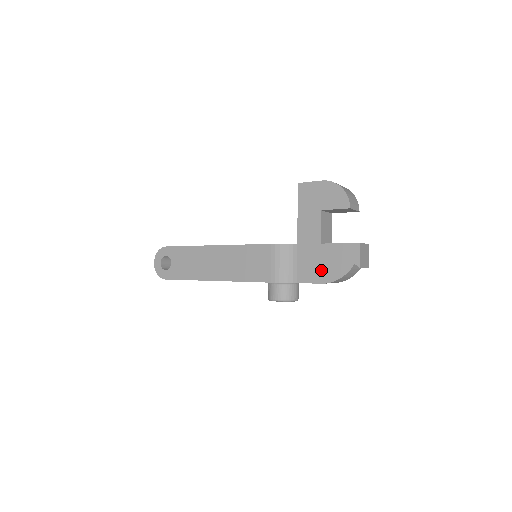
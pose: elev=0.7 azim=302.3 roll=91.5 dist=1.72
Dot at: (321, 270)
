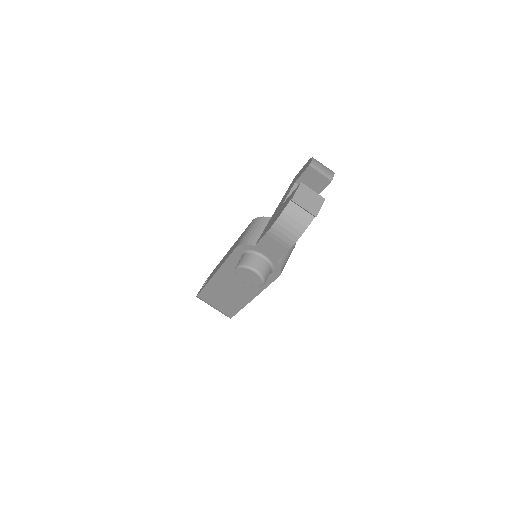
Dot at: (271, 223)
